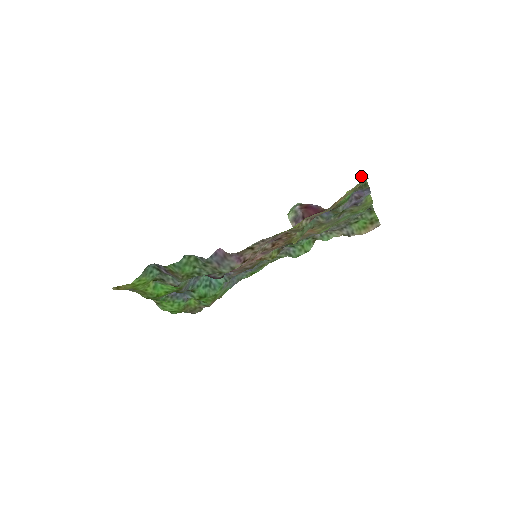
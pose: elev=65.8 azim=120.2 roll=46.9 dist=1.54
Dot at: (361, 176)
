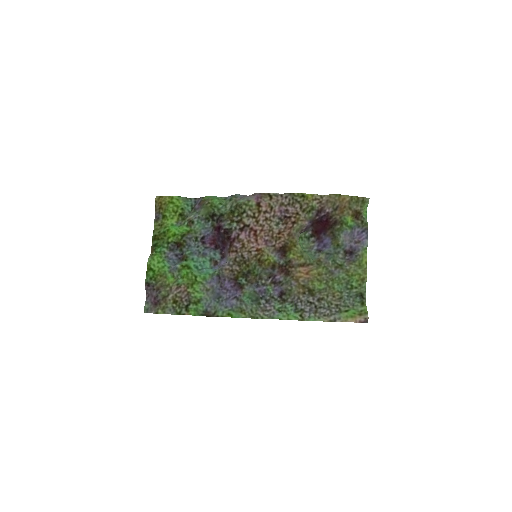
Dot at: (365, 210)
